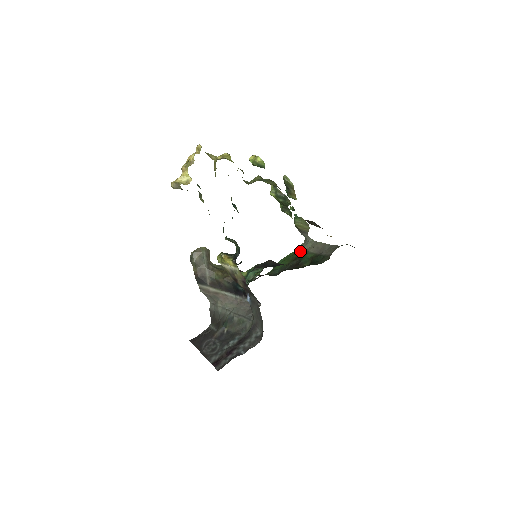
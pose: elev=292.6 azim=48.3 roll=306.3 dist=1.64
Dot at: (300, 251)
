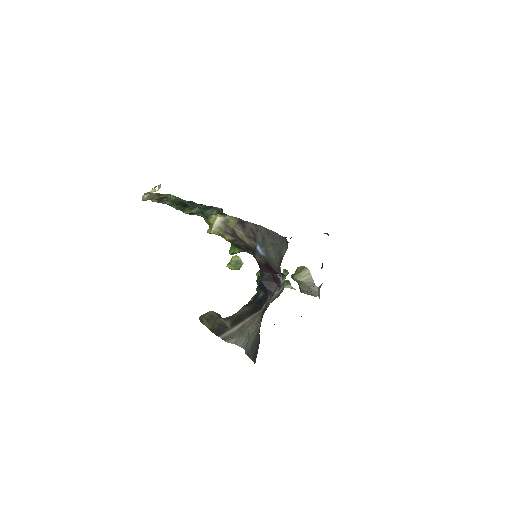
Dot at: occluded
